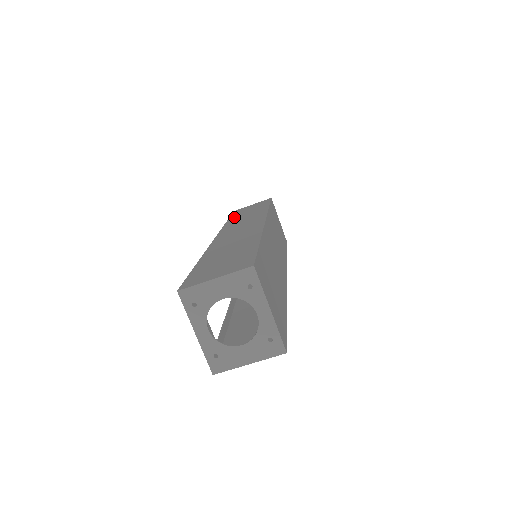
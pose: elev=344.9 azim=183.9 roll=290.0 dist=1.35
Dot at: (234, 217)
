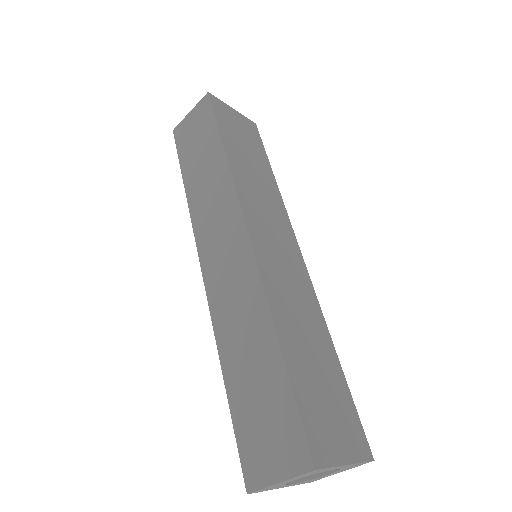
Dot at: (188, 174)
